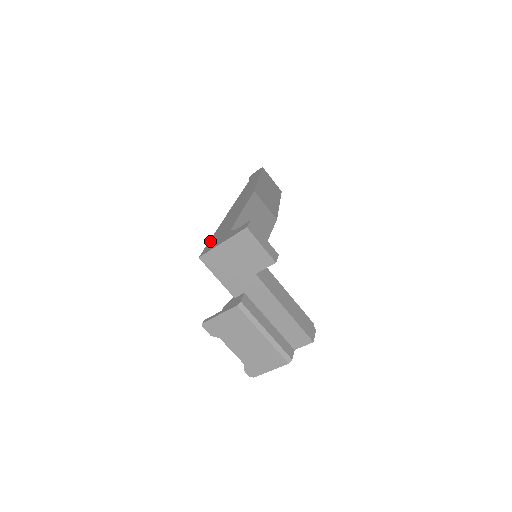
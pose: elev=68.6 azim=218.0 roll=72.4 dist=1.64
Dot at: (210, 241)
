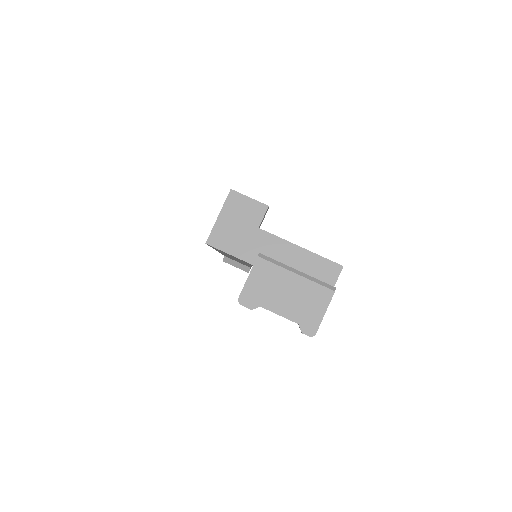
Dot at: occluded
